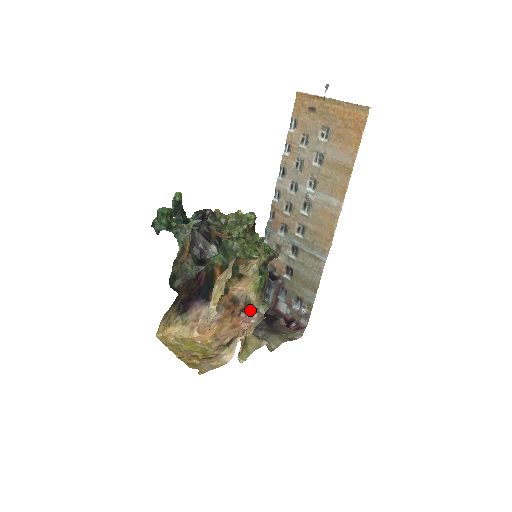
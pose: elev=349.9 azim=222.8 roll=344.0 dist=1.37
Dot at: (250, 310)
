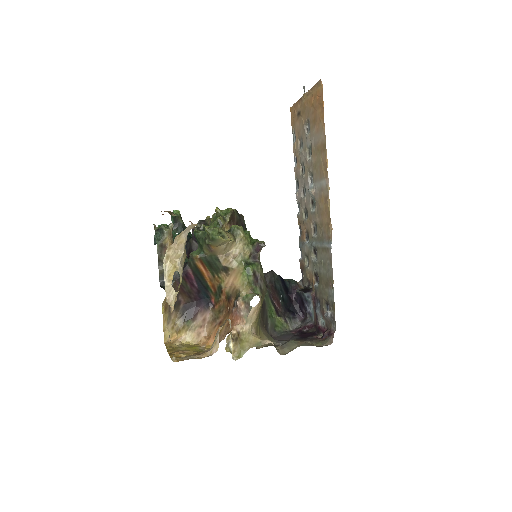
Dot at: (237, 301)
